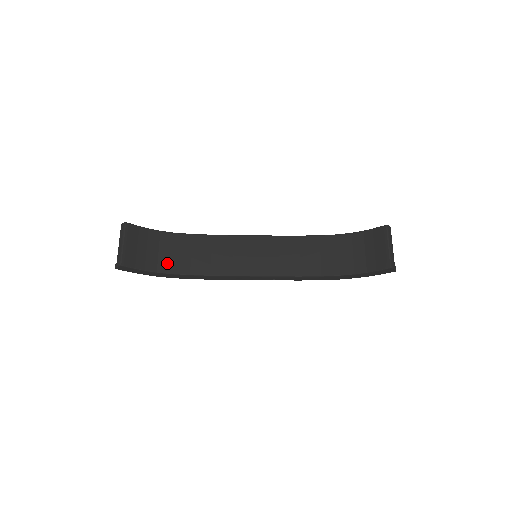
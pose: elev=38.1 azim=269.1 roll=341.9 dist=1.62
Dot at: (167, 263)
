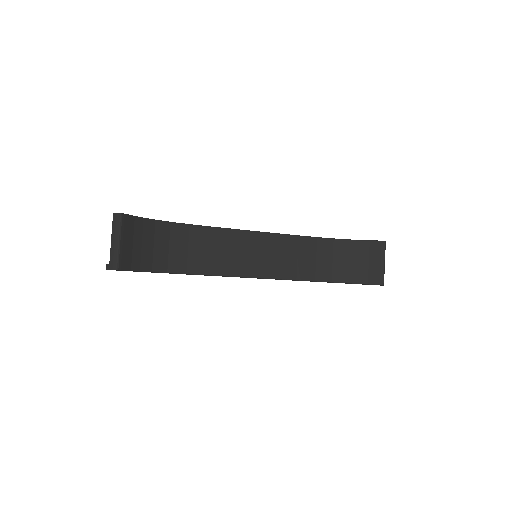
Dot at: (162, 260)
